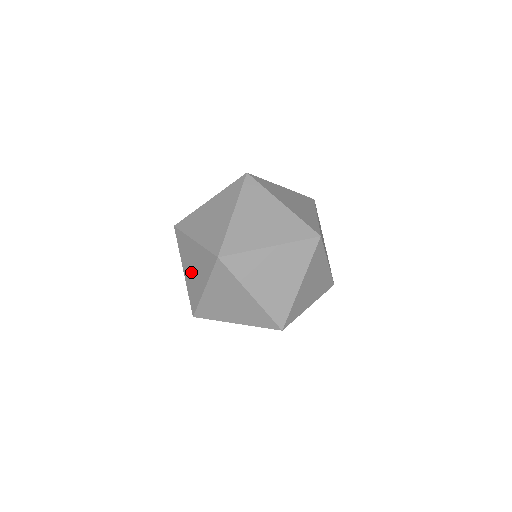
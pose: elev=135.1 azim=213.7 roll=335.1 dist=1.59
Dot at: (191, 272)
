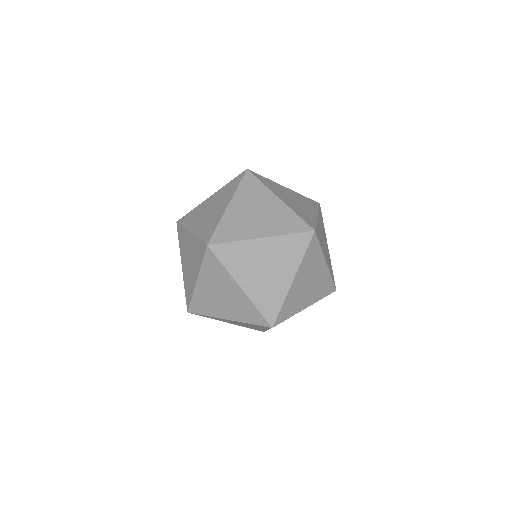
Dot at: occluded
